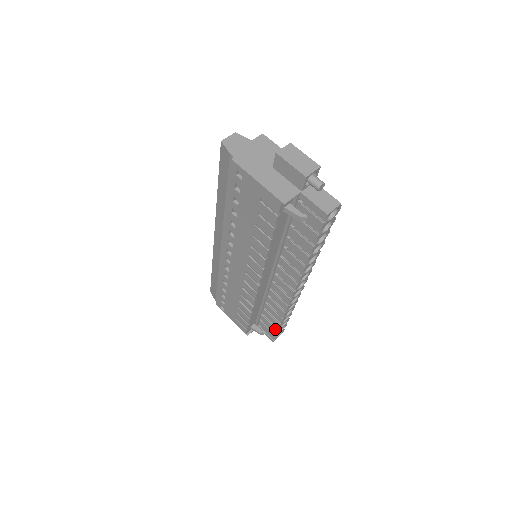
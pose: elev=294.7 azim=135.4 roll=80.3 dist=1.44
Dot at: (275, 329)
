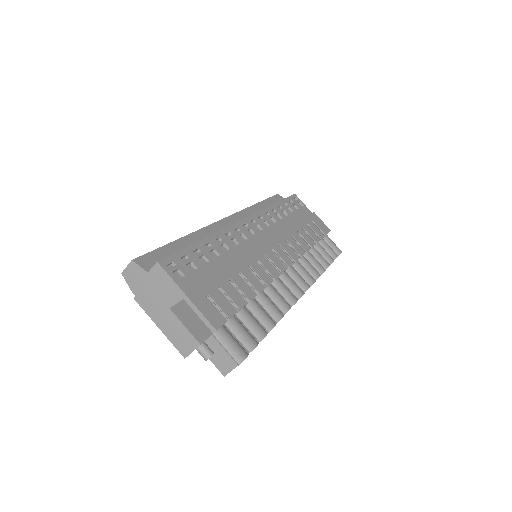
Dot at: occluded
